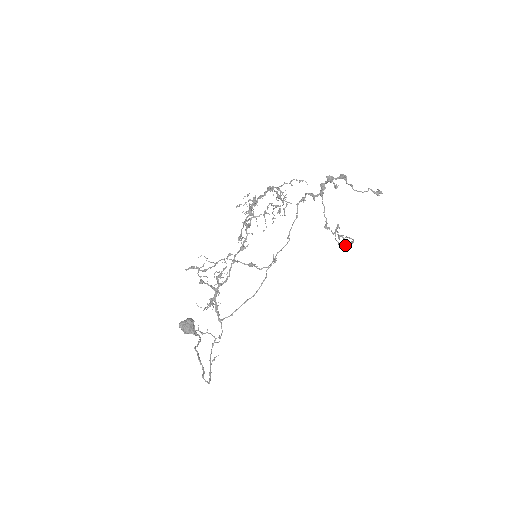
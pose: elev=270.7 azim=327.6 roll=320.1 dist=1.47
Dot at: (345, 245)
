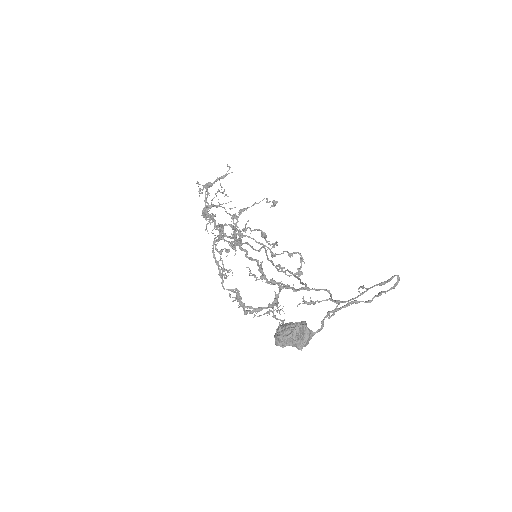
Dot at: (300, 273)
